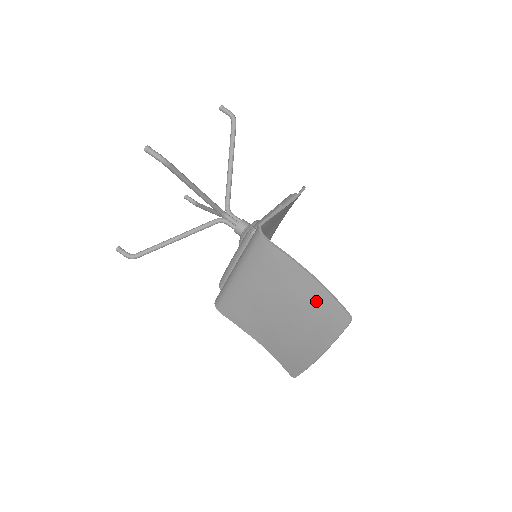
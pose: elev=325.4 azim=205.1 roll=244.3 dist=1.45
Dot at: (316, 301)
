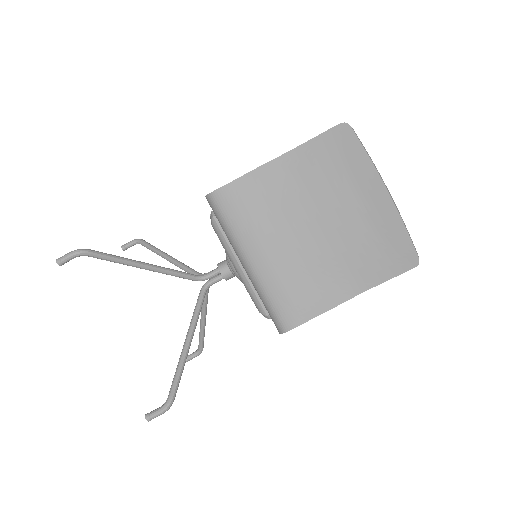
Dot at: (313, 164)
